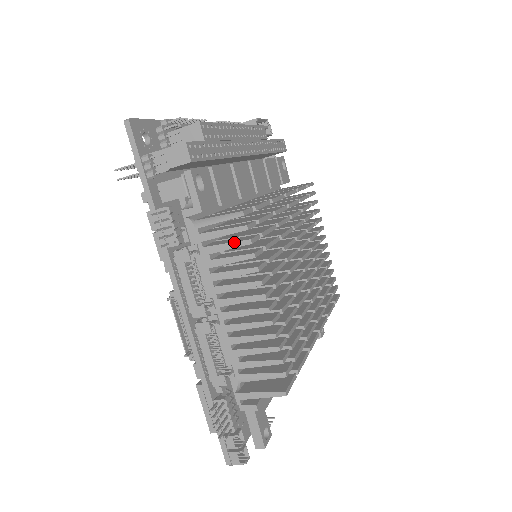
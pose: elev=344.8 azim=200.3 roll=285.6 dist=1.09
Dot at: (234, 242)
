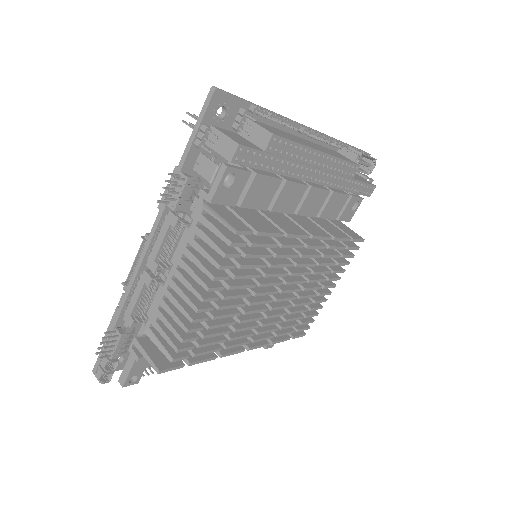
Dot at: (215, 244)
